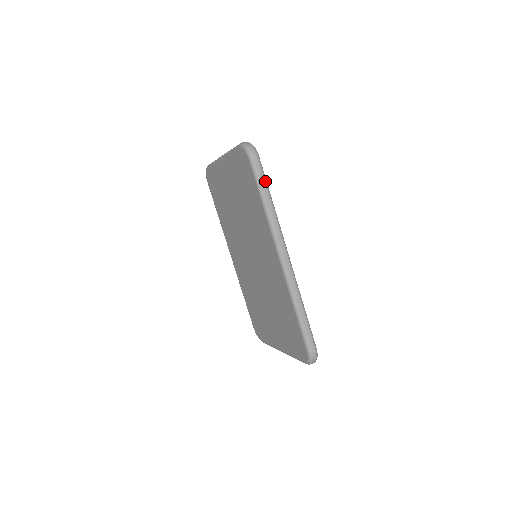
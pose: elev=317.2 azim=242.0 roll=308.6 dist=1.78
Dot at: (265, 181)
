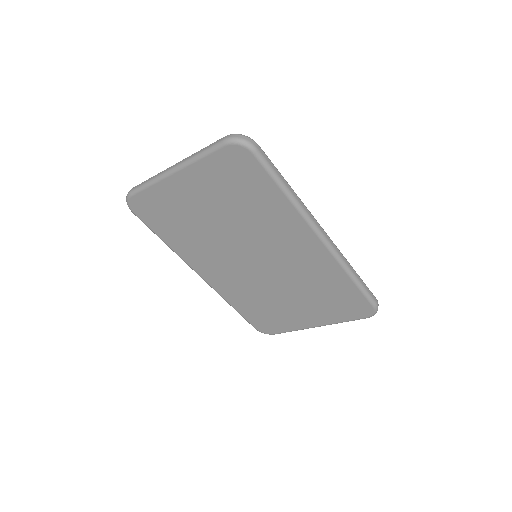
Dot at: (276, 168)
